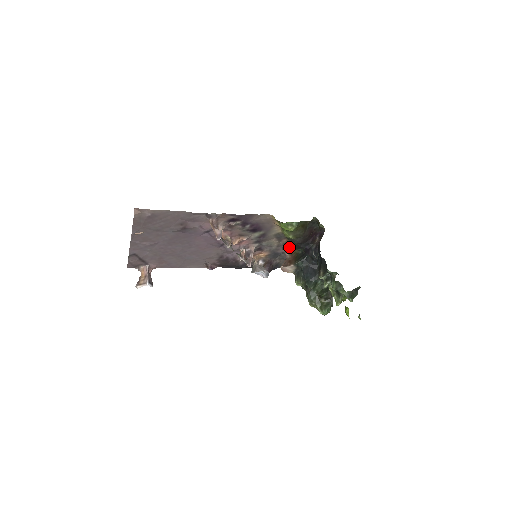
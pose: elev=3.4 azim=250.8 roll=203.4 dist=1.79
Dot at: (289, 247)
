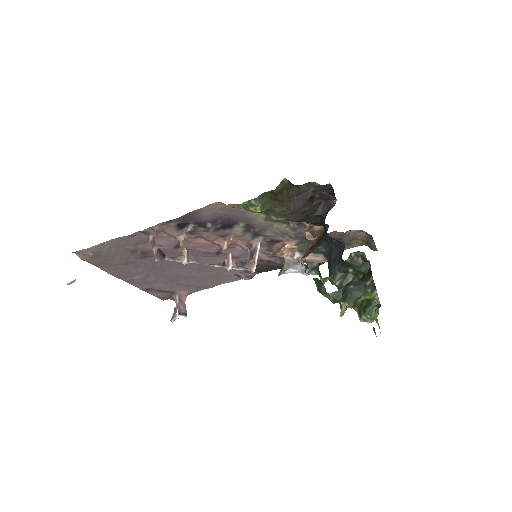
Dot at: (308, 226)
